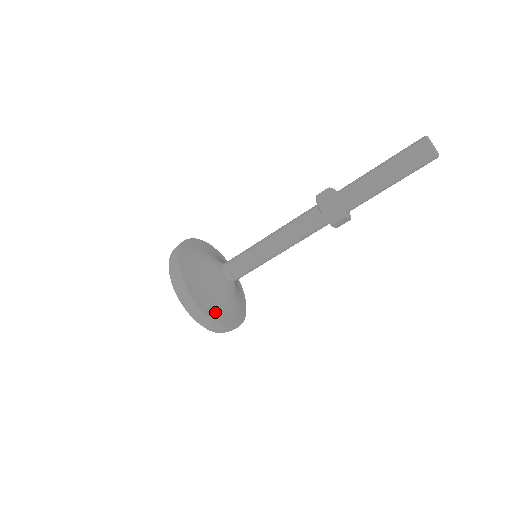
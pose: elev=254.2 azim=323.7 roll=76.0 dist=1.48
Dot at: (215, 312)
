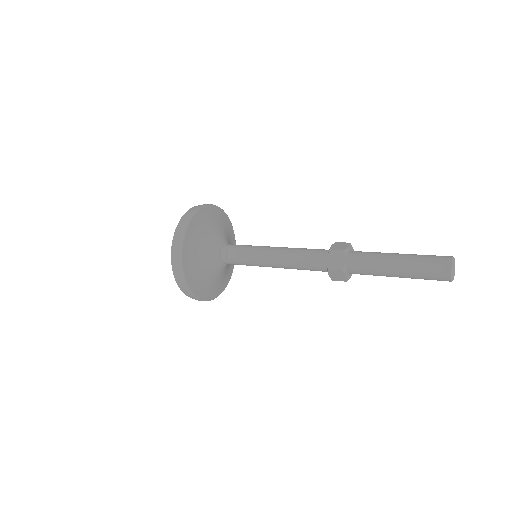
Dot at: (190, 264)
